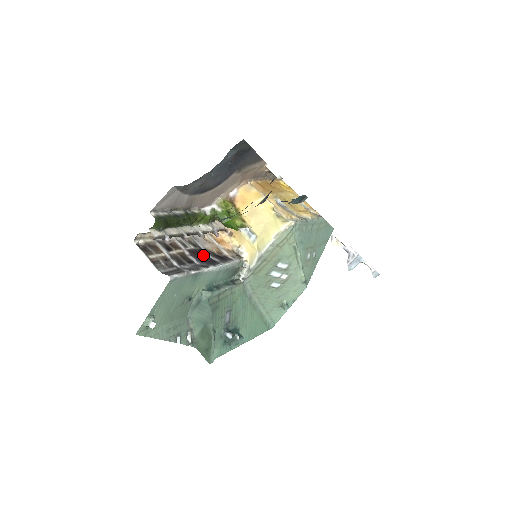
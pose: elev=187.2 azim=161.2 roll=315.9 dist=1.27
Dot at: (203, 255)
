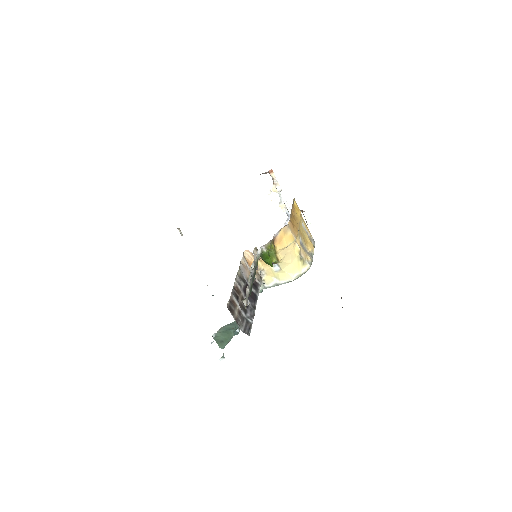
Dot at: occluded
